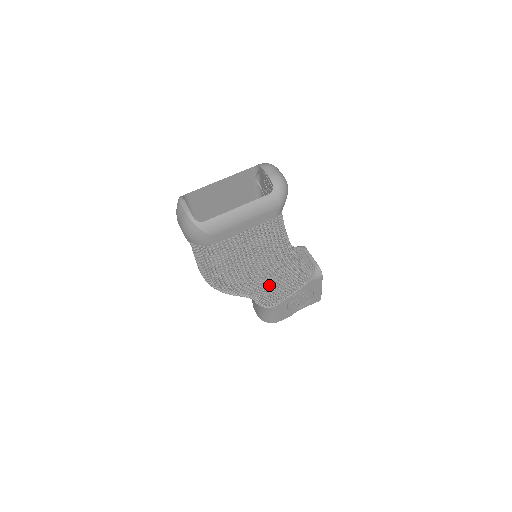
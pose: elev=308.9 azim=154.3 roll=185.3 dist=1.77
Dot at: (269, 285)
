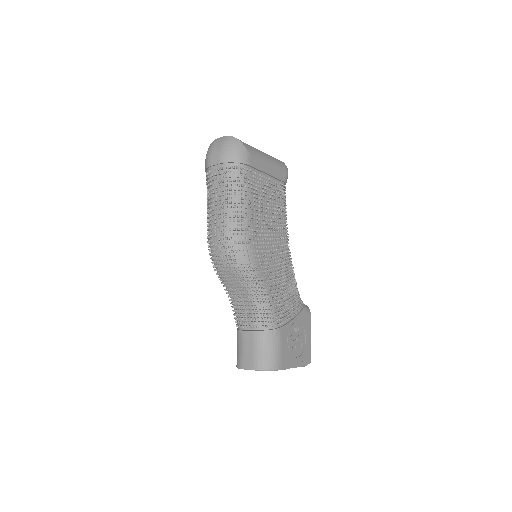
Dot at: (276, 281)
